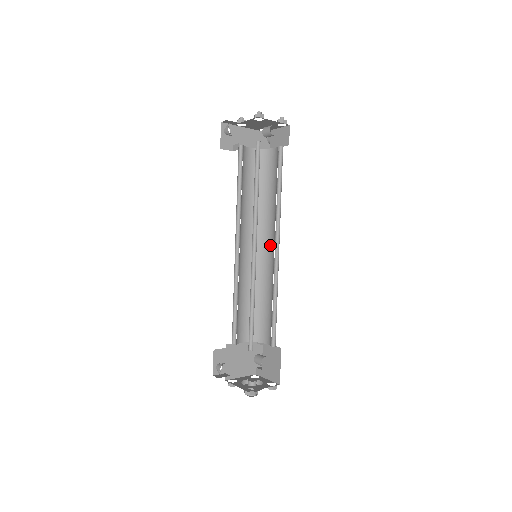
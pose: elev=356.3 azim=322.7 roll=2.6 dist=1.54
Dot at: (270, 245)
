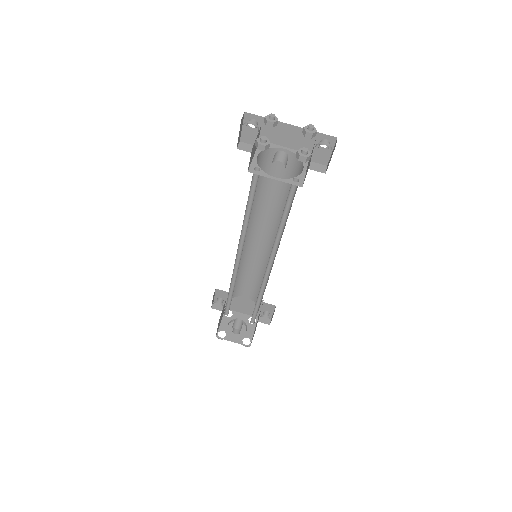
Dot at: occluded
